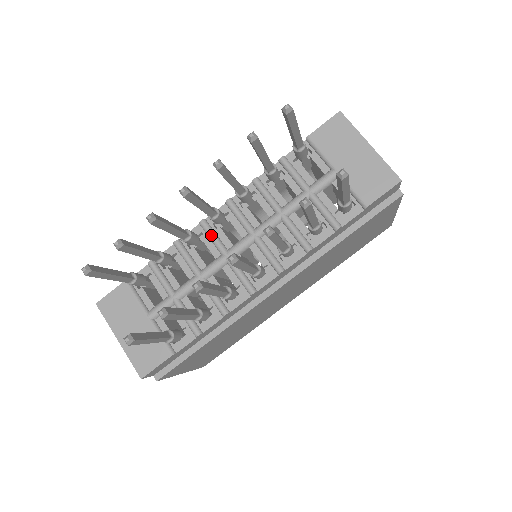
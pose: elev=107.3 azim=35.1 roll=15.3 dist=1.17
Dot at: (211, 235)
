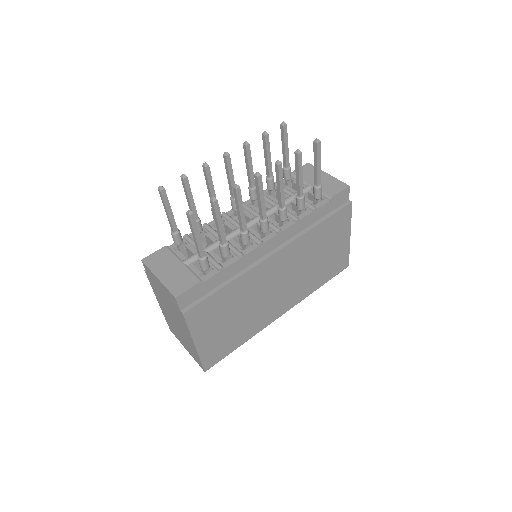
Dot at: (230, 218)
